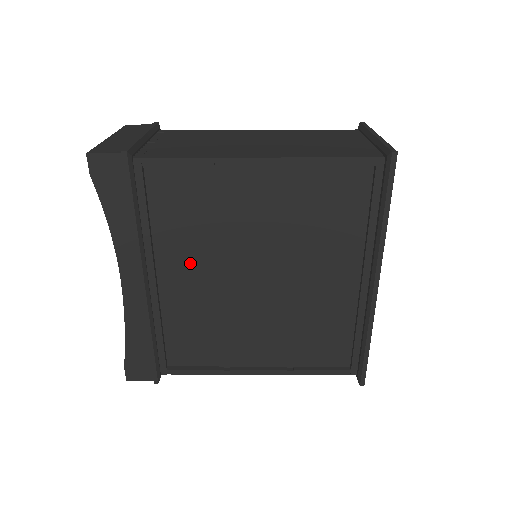
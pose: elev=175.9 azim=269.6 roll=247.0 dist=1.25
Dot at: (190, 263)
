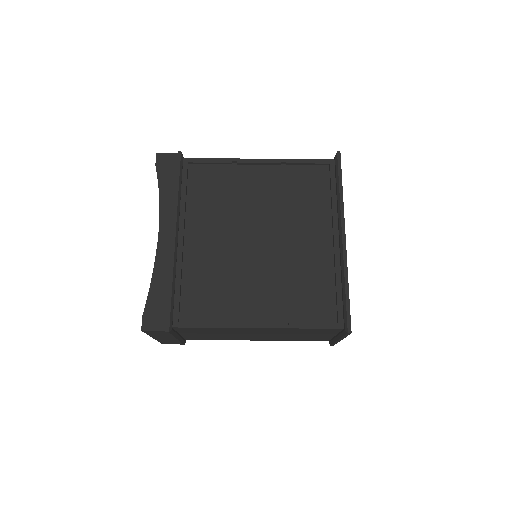
Dot at: (210, 228)
